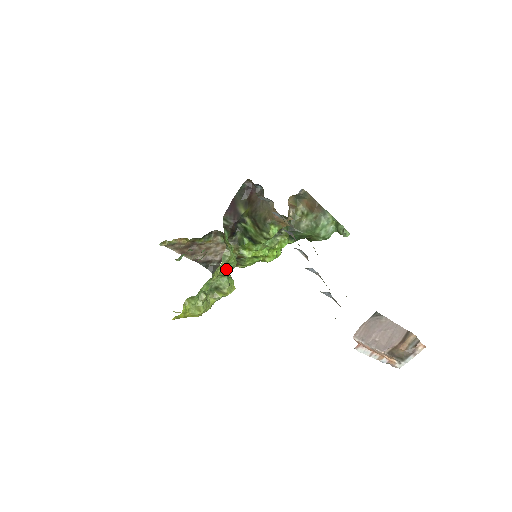
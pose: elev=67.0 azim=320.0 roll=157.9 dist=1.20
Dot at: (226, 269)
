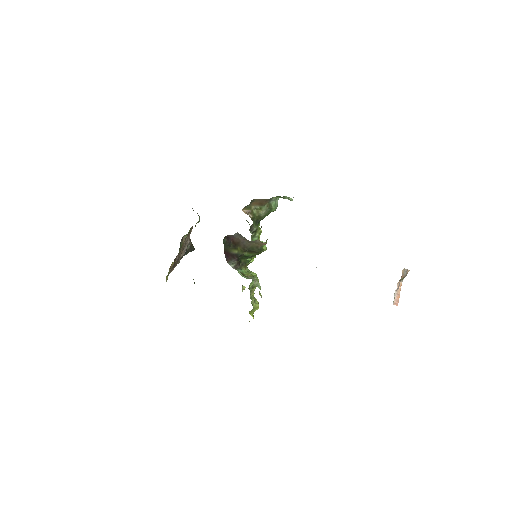
Dot at: occluded
